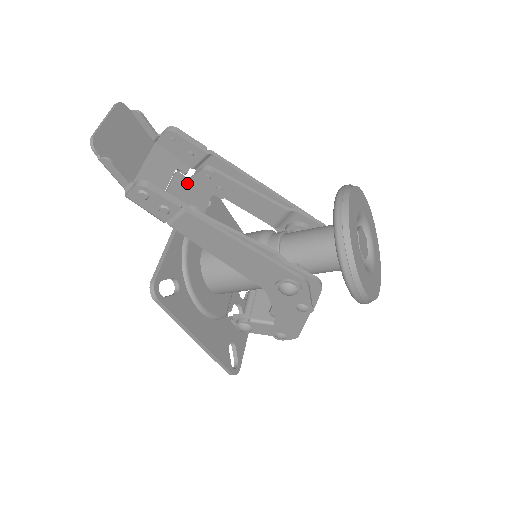
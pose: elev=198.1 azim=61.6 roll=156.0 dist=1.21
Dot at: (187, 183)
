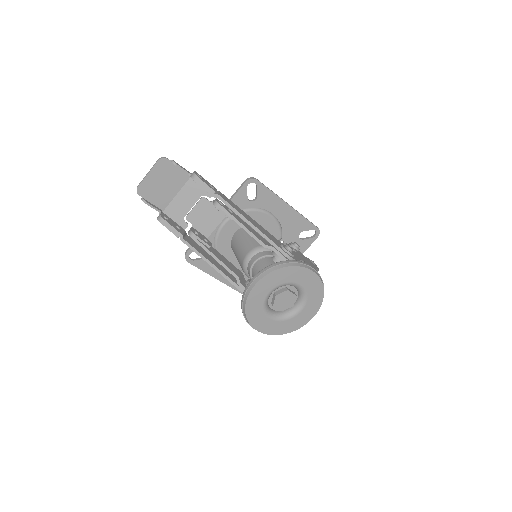
Dot at: (209, 205)
